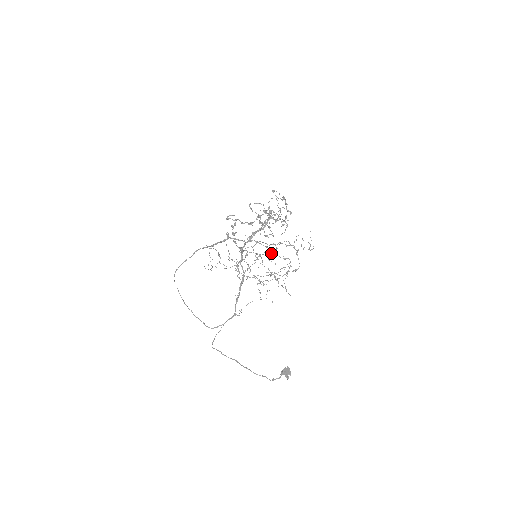
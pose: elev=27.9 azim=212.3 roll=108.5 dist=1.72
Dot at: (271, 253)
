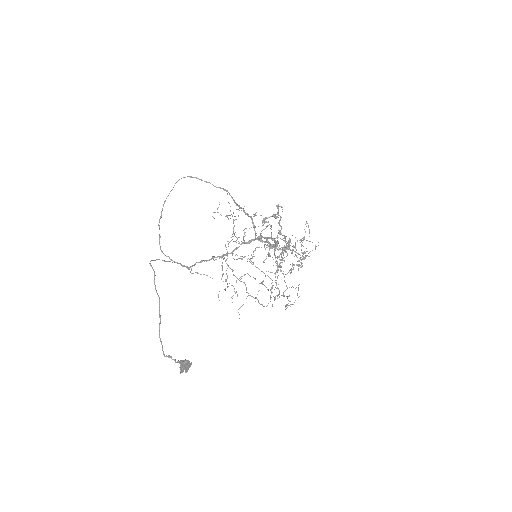
Dot at: (276, 270)
